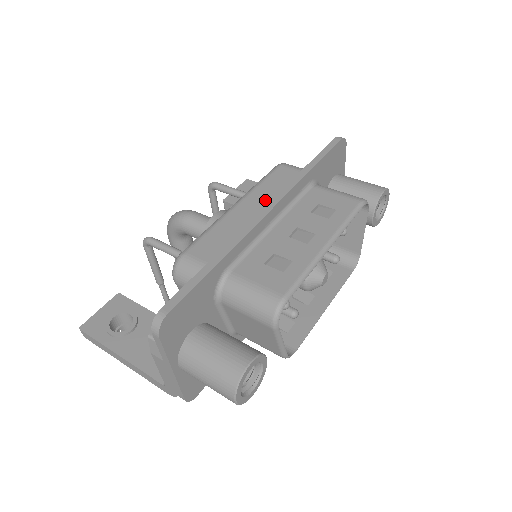
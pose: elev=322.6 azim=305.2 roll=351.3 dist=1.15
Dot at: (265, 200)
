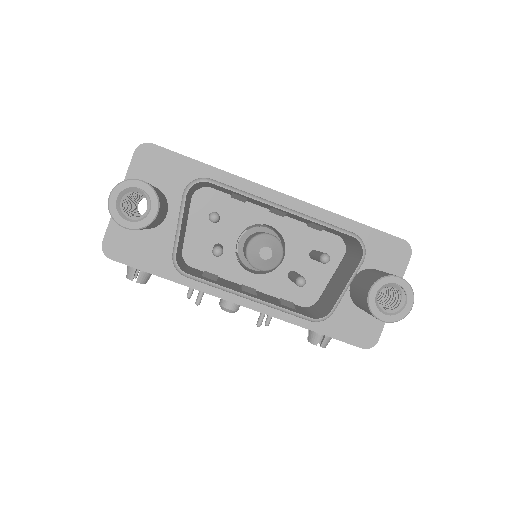
Dot at: occluded
